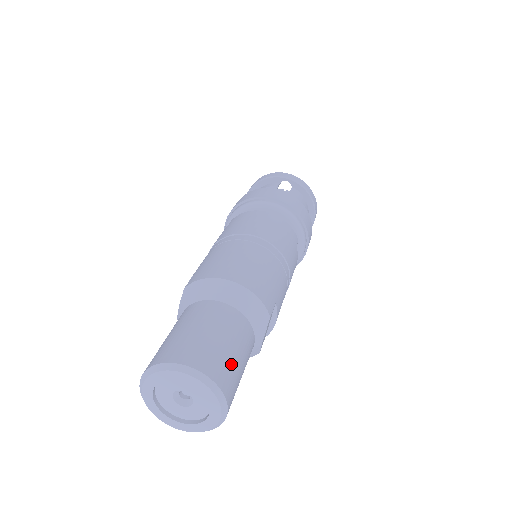
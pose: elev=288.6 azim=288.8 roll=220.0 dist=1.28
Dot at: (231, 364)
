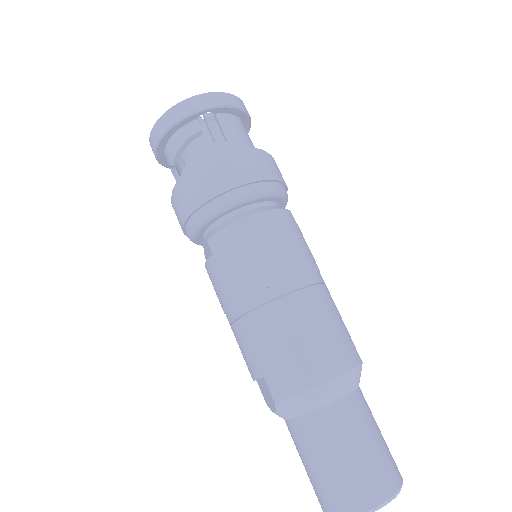
Dot at: (386, 453)
